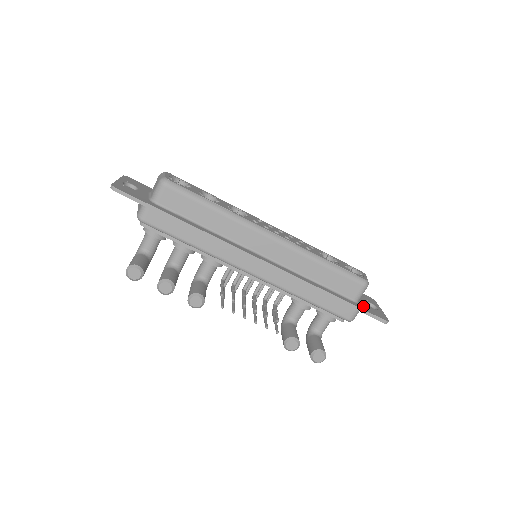
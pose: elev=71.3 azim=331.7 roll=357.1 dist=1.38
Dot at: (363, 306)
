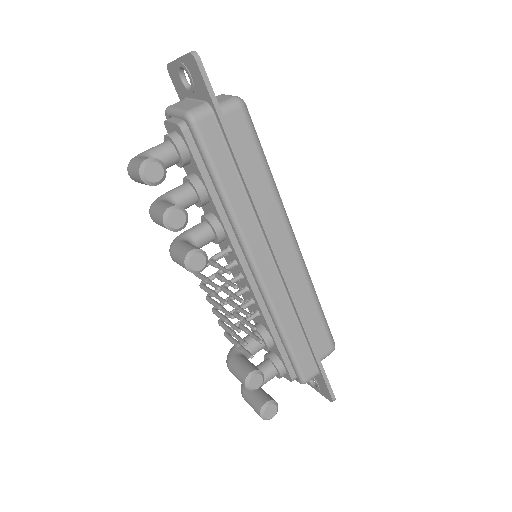
Dot at: occluded
